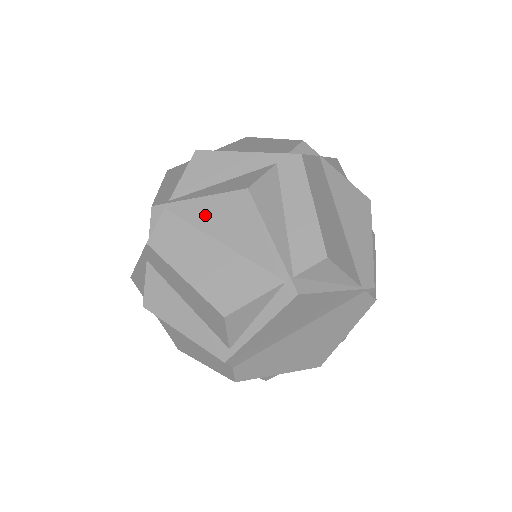
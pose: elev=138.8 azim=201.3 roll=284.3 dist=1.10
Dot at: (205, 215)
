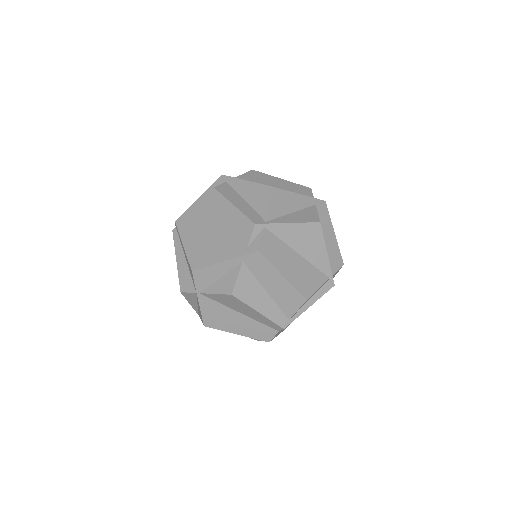
Dot at: (291, 235)
